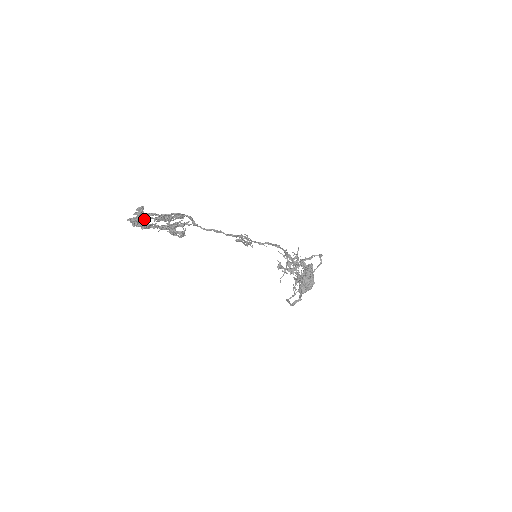
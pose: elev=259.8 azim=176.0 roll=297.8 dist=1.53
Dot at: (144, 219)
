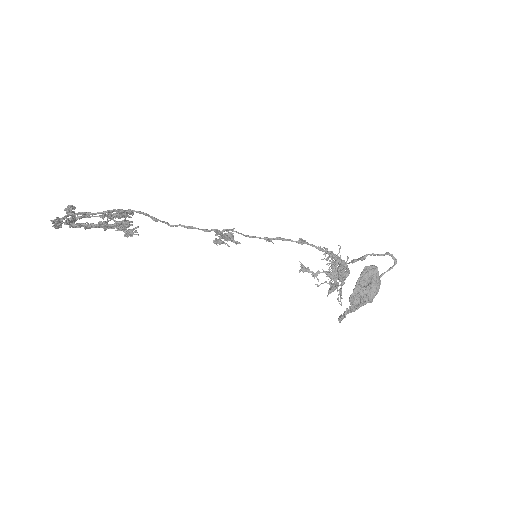
Dot at: (68, 220)
